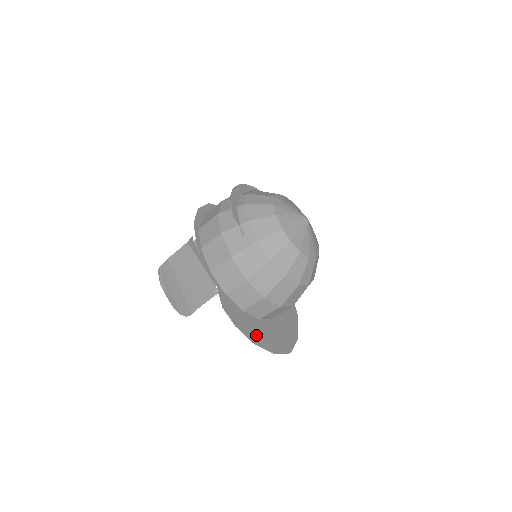
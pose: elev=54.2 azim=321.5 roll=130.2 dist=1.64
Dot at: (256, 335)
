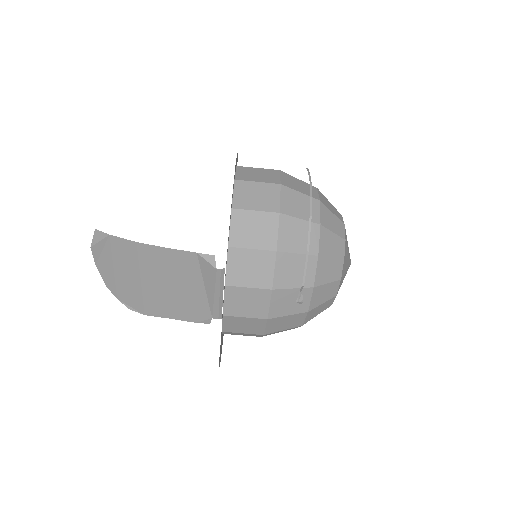
Dot at: occluded
